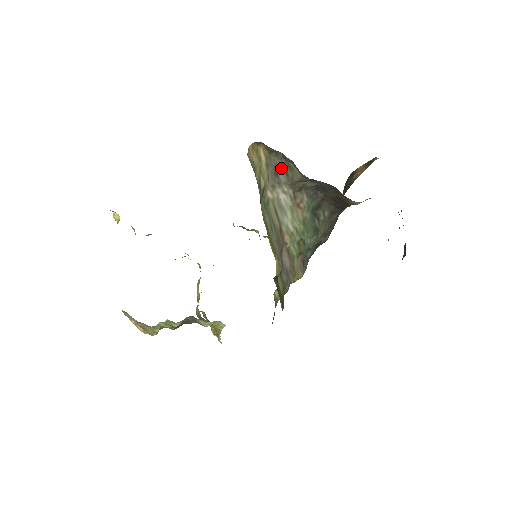
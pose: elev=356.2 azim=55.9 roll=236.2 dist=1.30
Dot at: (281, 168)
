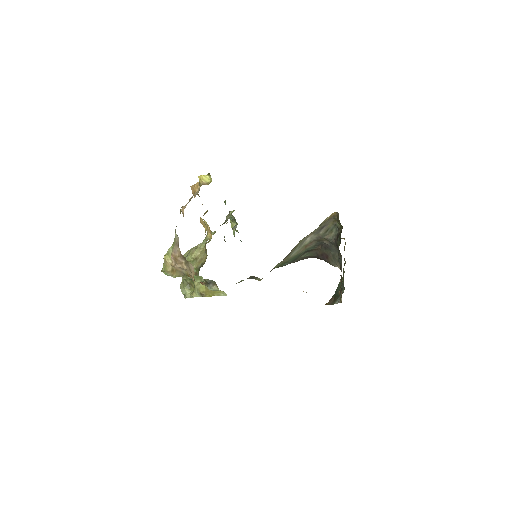
Dot at: (327, 227)
